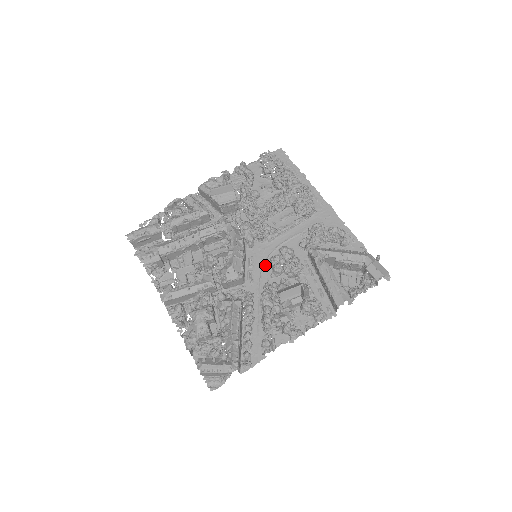
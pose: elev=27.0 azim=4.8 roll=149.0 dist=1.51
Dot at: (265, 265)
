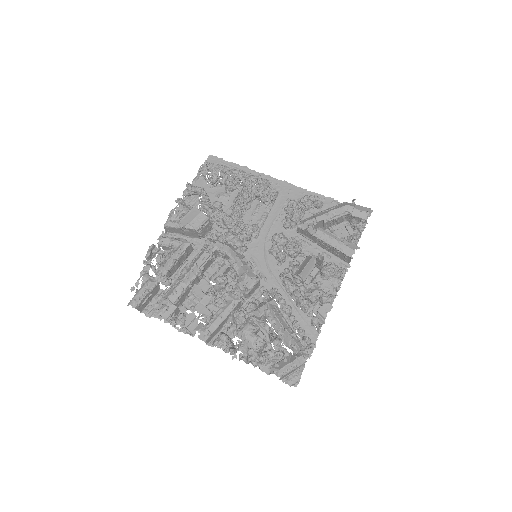
Dot at: (267, 259)
